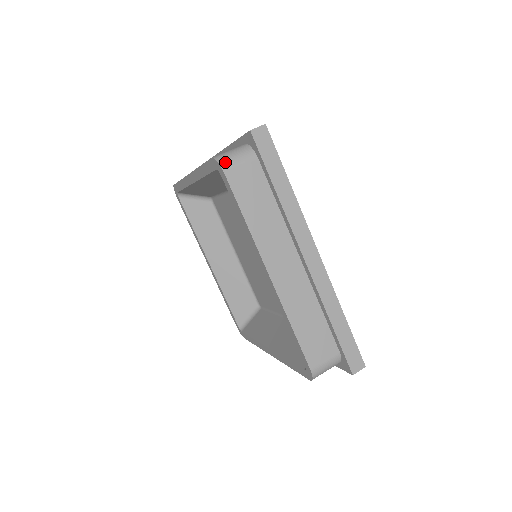
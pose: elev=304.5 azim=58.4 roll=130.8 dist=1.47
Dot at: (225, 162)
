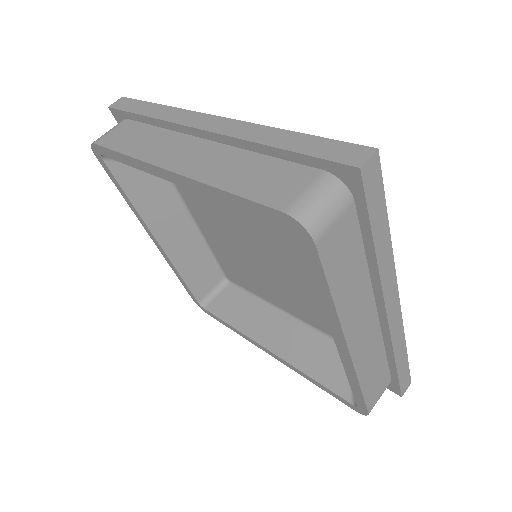
Dot at: (315, 226)
